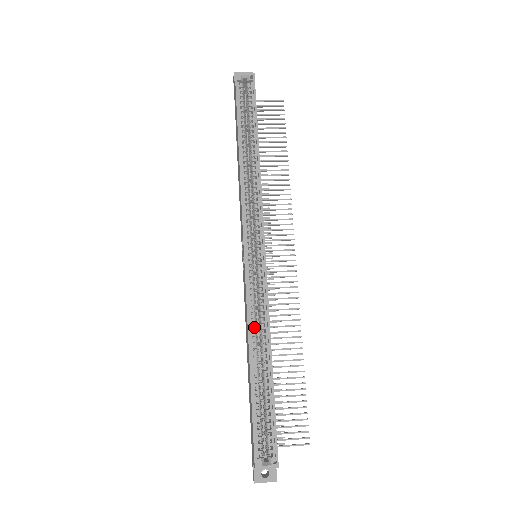
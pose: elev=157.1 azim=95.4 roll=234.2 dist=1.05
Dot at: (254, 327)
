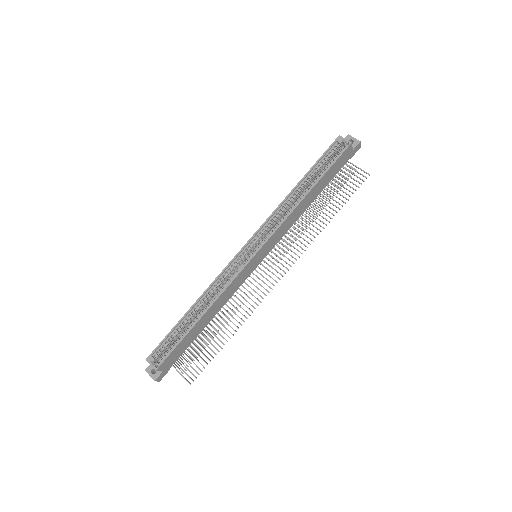
Dot at: (212, 290)
